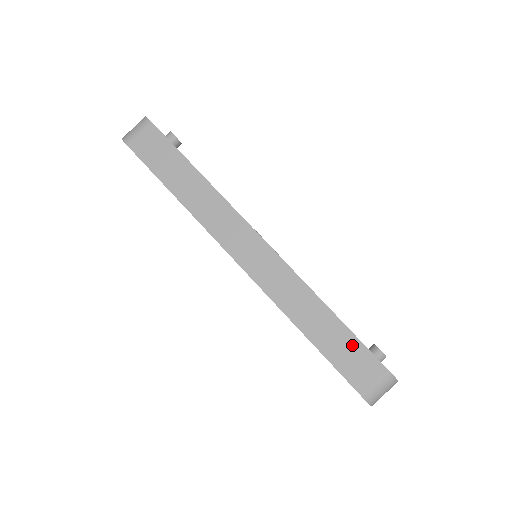
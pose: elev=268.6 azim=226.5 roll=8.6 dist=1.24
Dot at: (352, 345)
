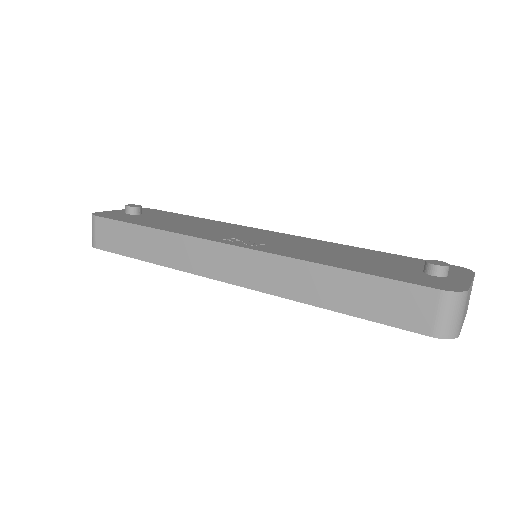
Dot at: (380, 288)
